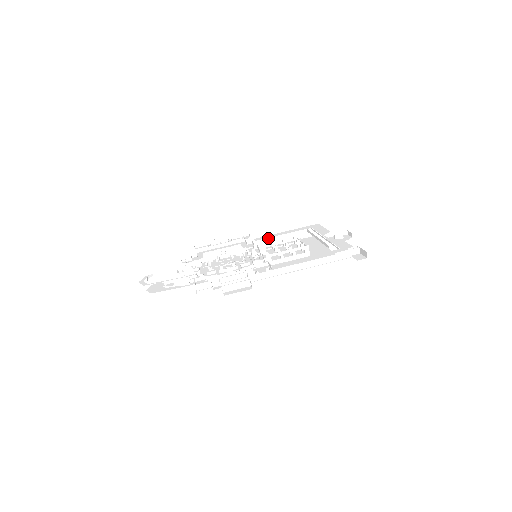
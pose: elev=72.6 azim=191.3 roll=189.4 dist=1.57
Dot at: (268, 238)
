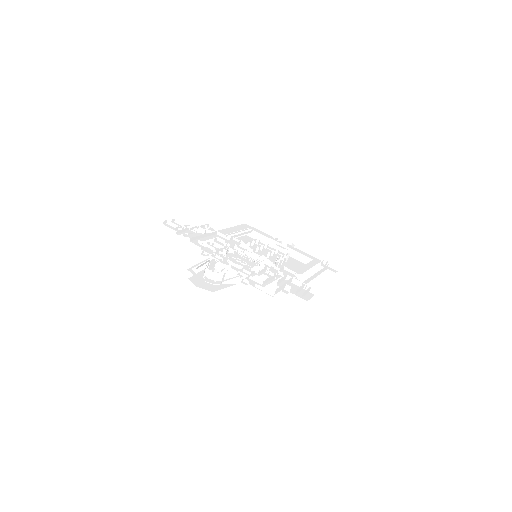
Dot at: (237, 235)
